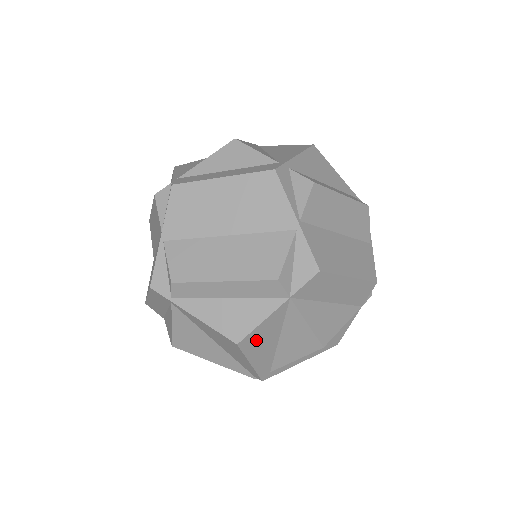
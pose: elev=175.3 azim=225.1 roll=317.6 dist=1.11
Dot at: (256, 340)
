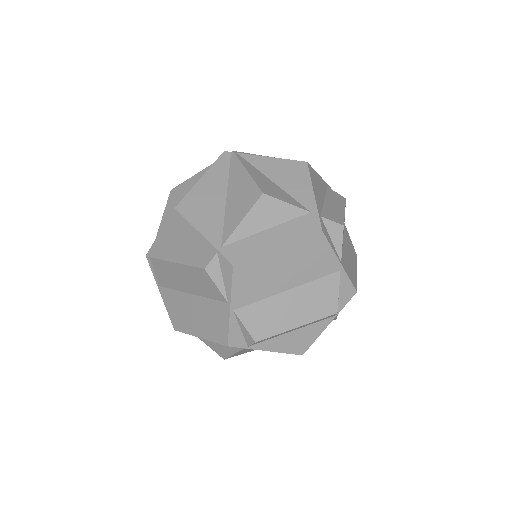
Dot at: occluded
